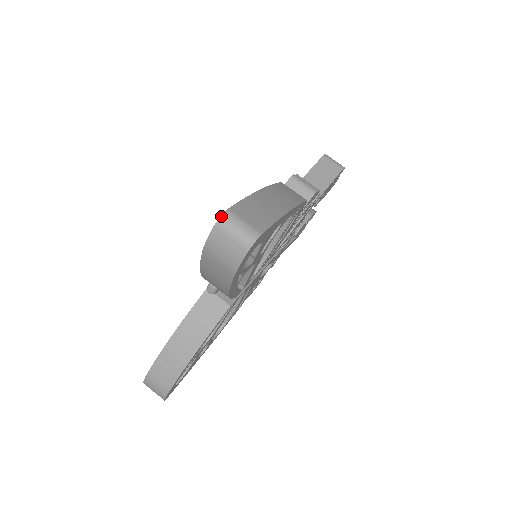
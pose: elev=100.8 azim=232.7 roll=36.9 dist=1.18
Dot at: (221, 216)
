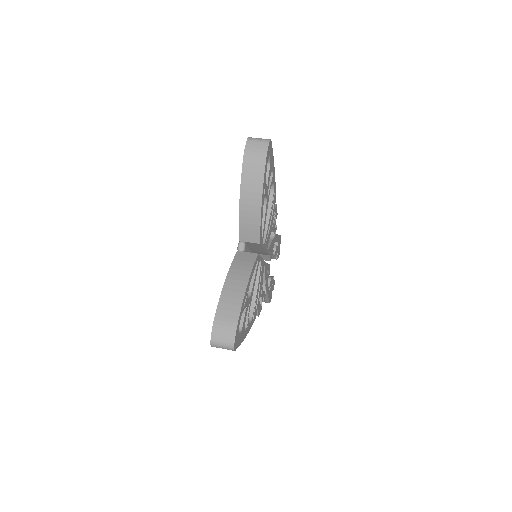
Dot at: (248, 137)
